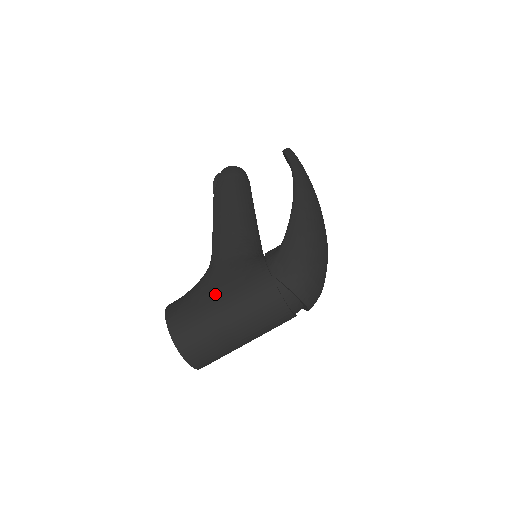
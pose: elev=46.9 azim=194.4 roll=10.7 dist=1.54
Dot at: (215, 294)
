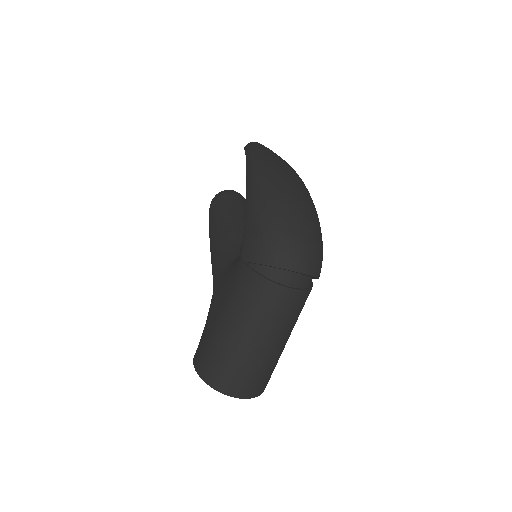
Dot at: (215, 313)
